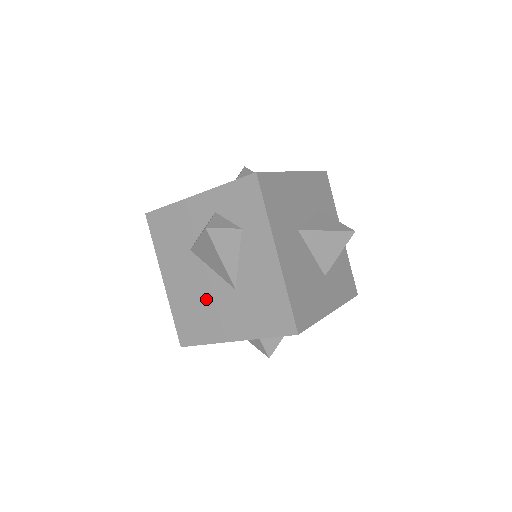
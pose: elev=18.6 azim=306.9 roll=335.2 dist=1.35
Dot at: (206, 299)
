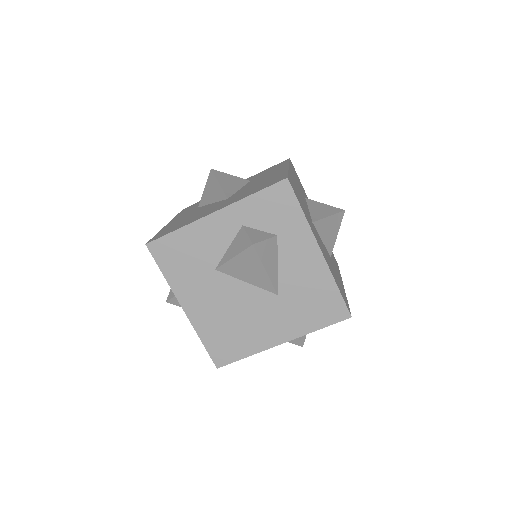
Dot at: (243, 313)
